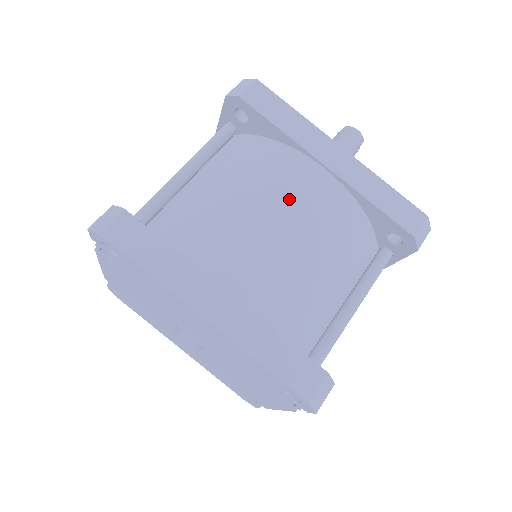
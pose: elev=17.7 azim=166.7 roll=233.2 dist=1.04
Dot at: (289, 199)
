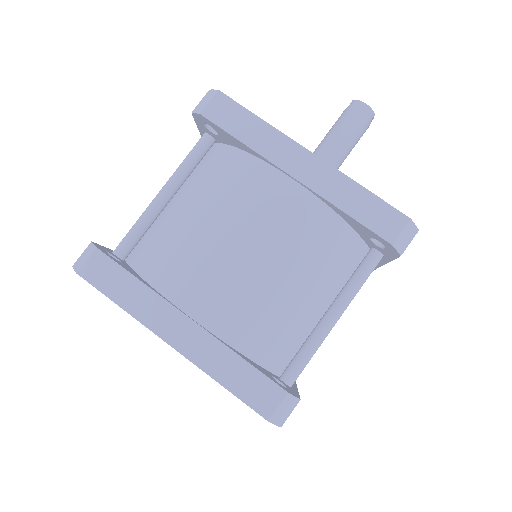
Dot at: (253, 217)
